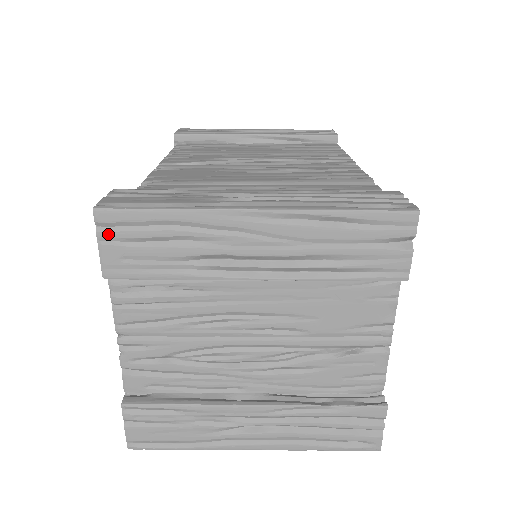
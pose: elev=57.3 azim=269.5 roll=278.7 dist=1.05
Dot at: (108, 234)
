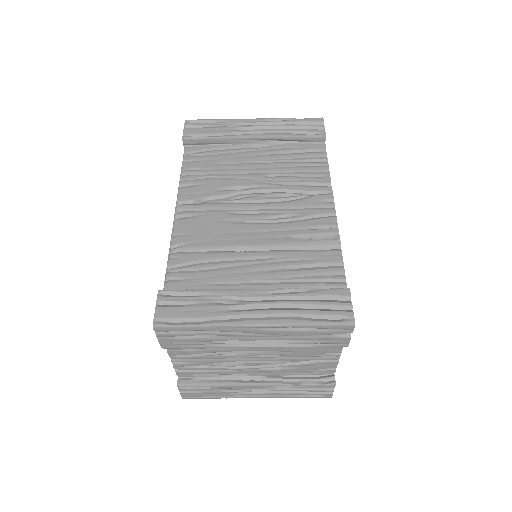
Dot at: (163, 335)
